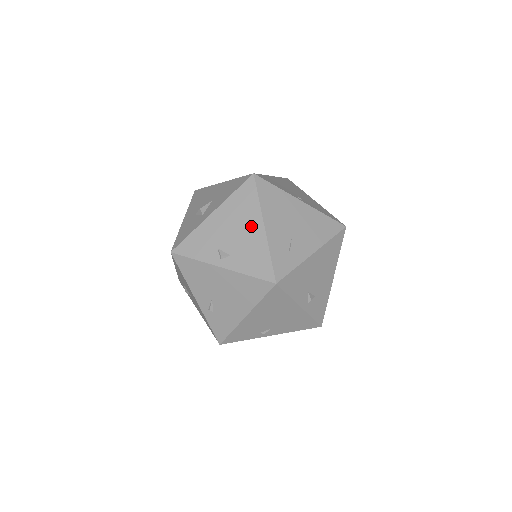
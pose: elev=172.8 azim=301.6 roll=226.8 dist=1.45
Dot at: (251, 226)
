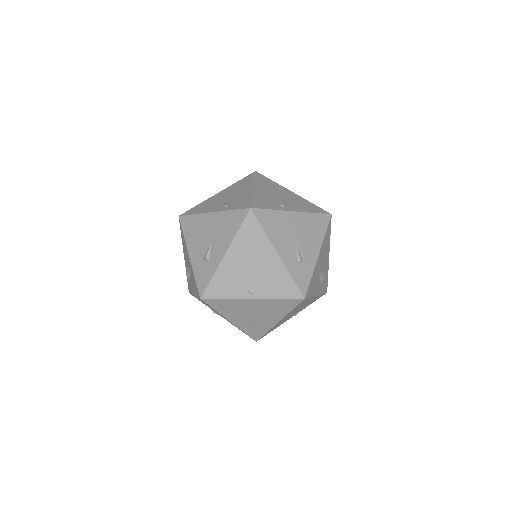
Dot at: occluded
